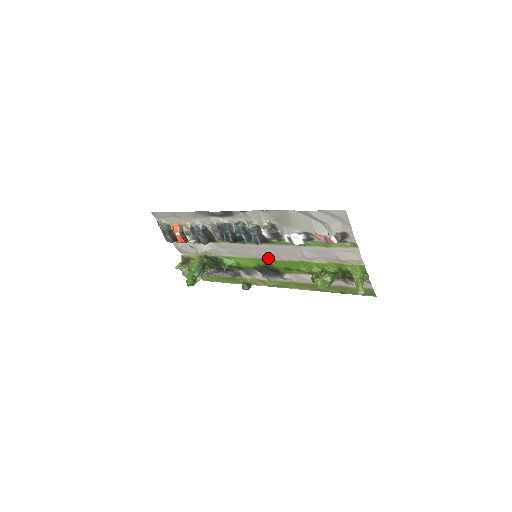
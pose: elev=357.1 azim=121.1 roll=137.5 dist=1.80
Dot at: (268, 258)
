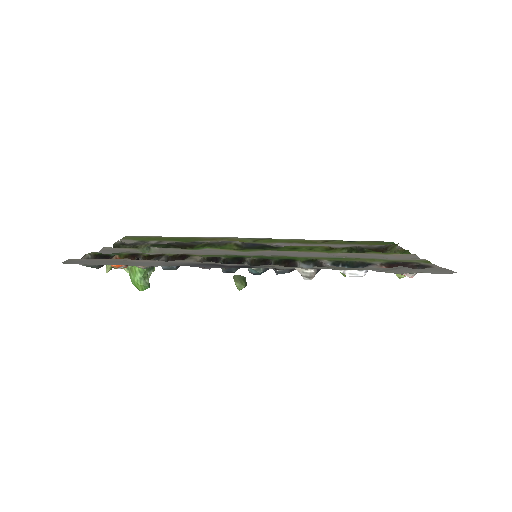
Dot at: (271, 250)
